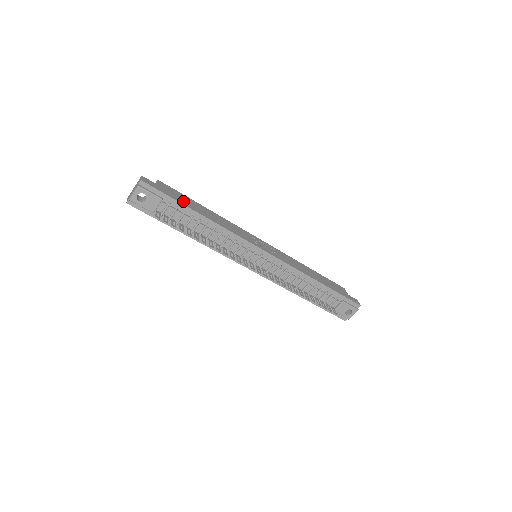
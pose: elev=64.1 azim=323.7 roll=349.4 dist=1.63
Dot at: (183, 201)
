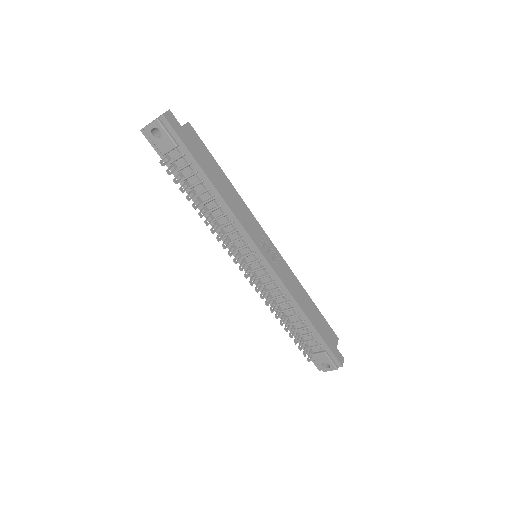
Dot at: (201, 159)
